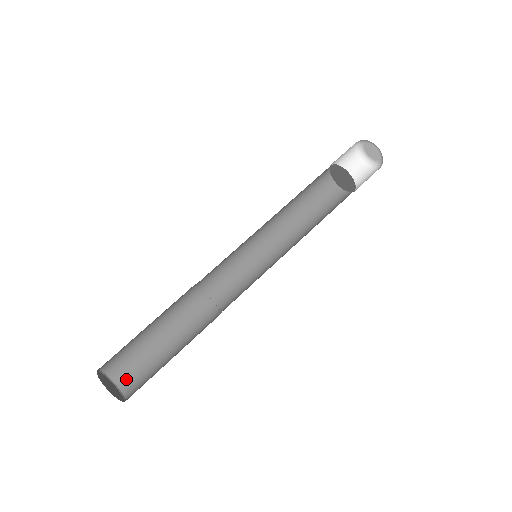
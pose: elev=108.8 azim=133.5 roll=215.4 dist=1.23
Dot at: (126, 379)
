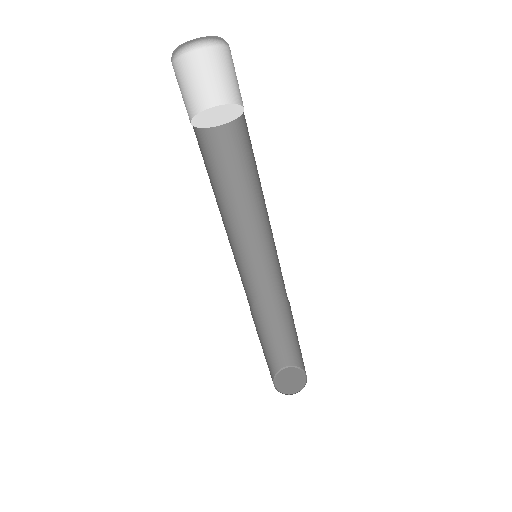
Dot at: (274, 368)
